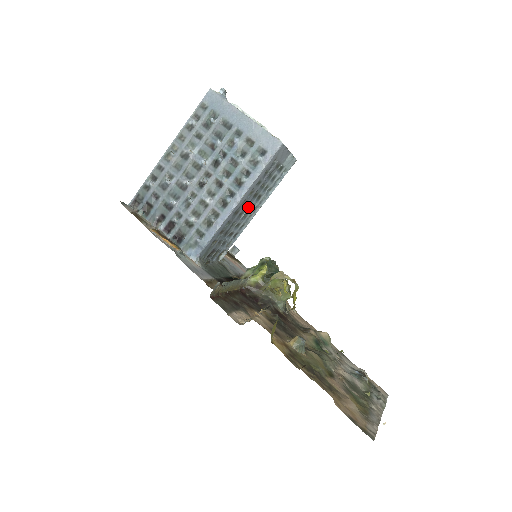
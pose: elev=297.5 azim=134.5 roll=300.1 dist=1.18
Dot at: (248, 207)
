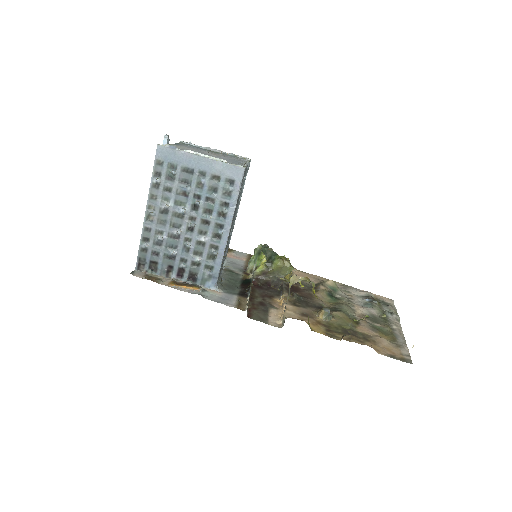
Dot at: (233, 222)
